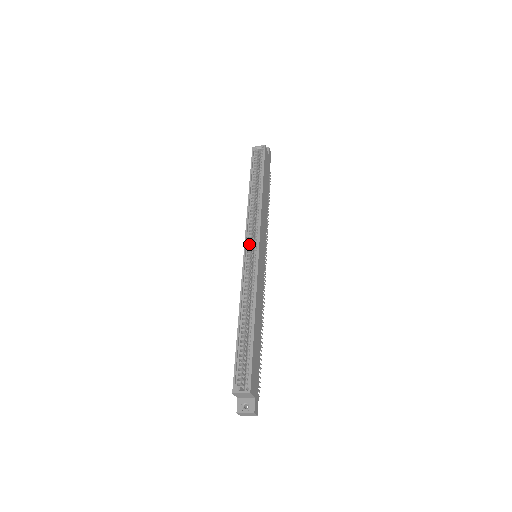
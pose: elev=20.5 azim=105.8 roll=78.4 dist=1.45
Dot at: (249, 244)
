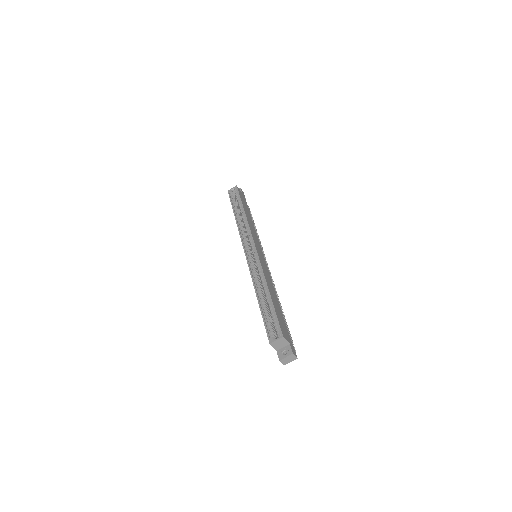
Dot at: (247, 248)
